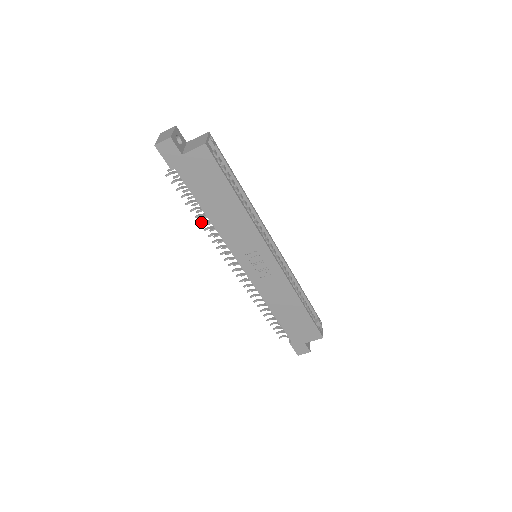
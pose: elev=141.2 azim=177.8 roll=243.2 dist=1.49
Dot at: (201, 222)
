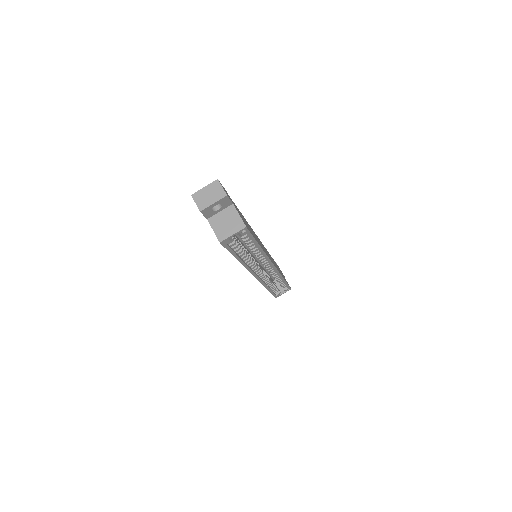
Dot at: occluded
